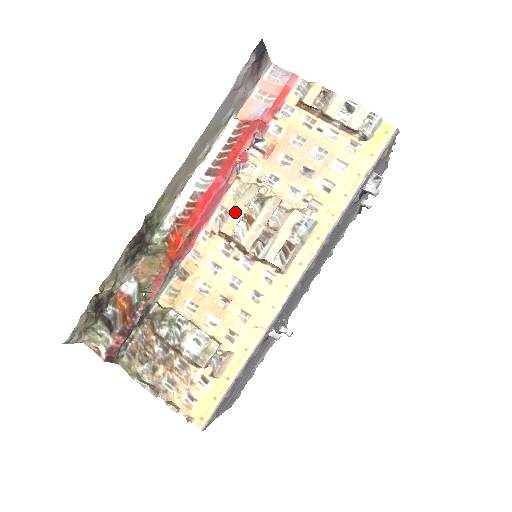
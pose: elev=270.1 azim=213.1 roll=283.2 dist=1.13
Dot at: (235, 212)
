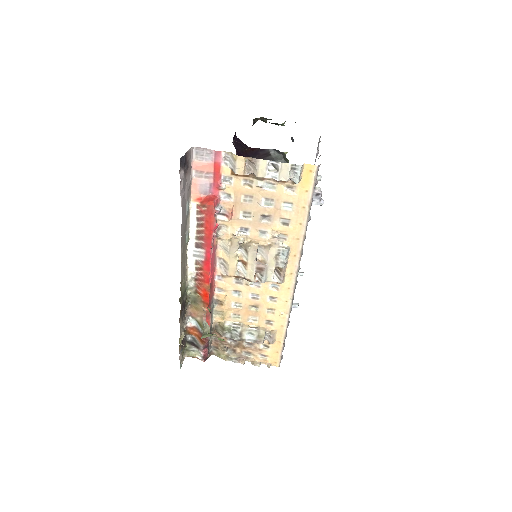
Dot at: (231, 262)
